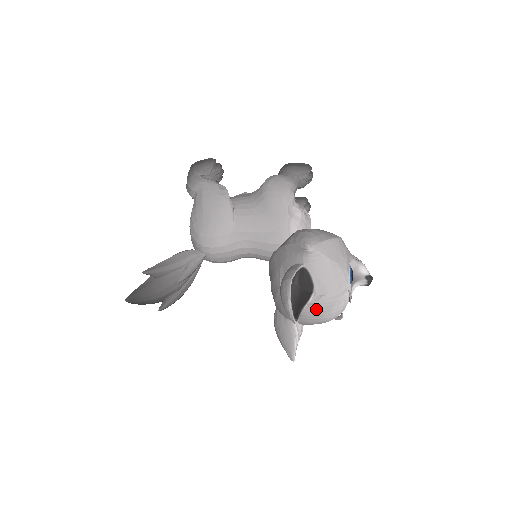
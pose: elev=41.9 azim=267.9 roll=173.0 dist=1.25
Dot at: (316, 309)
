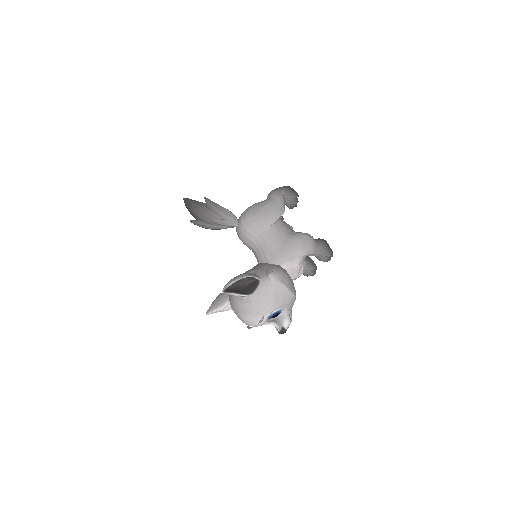
Dot at: (233, 294)
